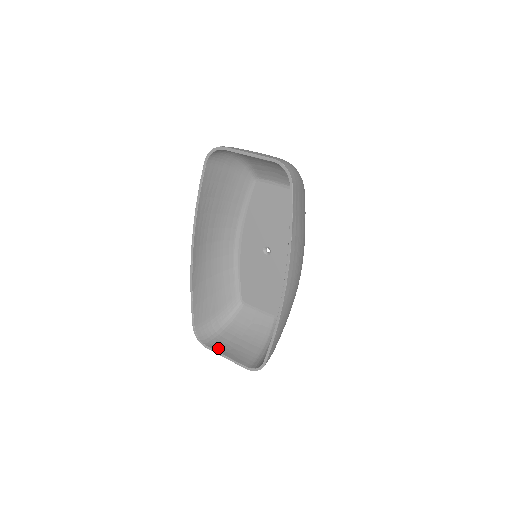
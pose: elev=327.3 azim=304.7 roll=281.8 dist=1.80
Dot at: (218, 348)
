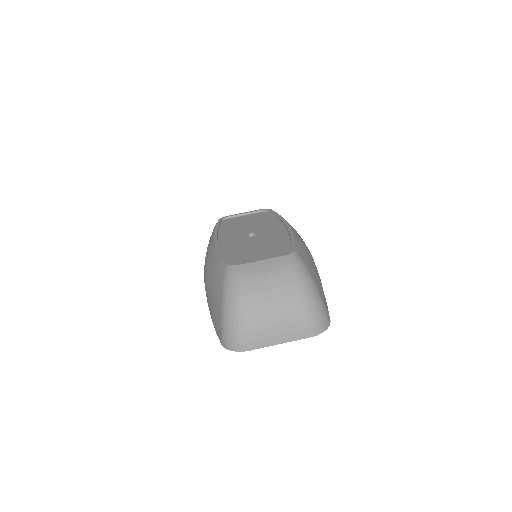
Dot at: occluded
